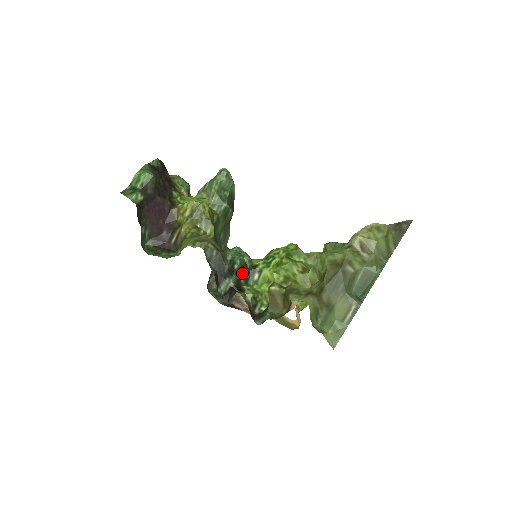
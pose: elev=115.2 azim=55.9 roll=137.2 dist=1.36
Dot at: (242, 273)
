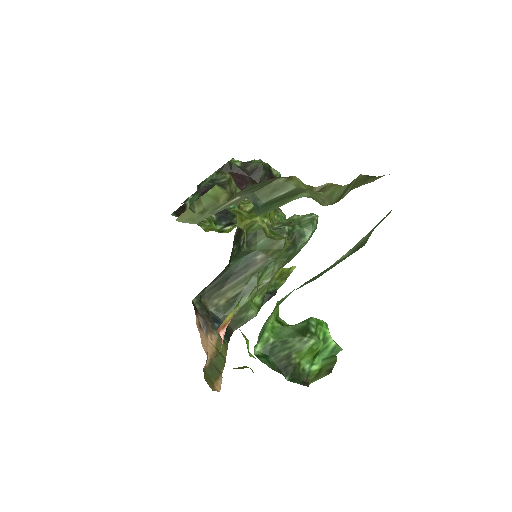
Dot at: (222, 214)
